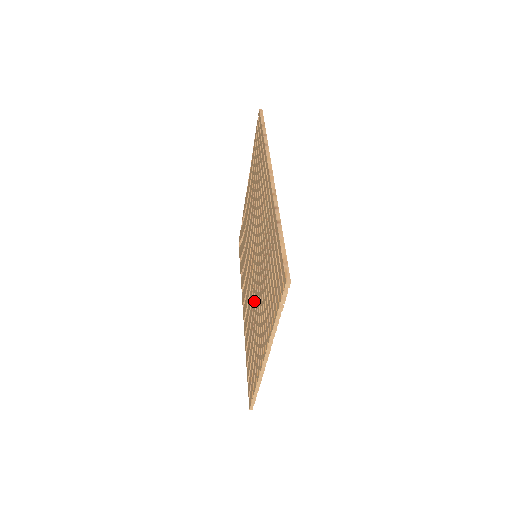
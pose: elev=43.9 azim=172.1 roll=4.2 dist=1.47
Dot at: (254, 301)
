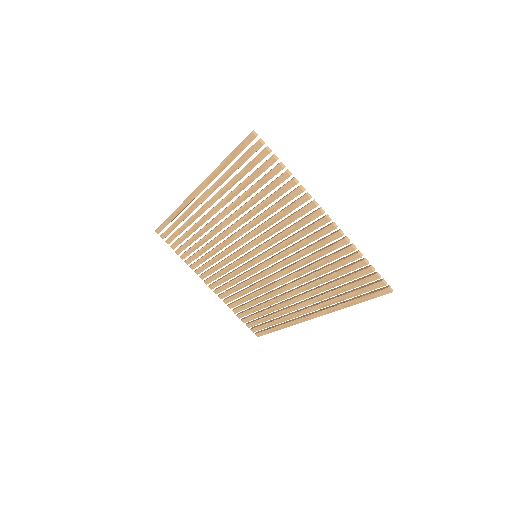
Dot at: (290, 259)
